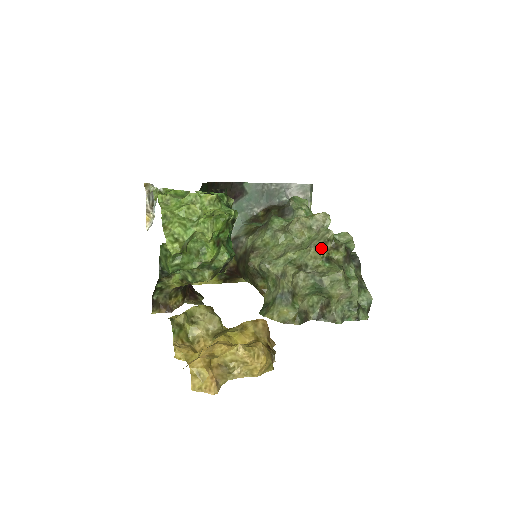
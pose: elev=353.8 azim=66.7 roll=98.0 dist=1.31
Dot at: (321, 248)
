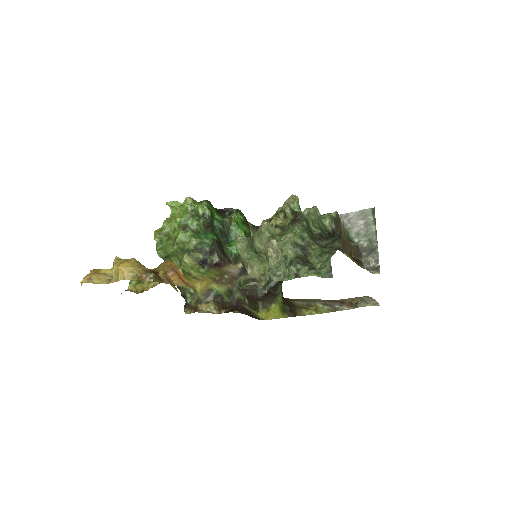
Dot at: (271, 219)
